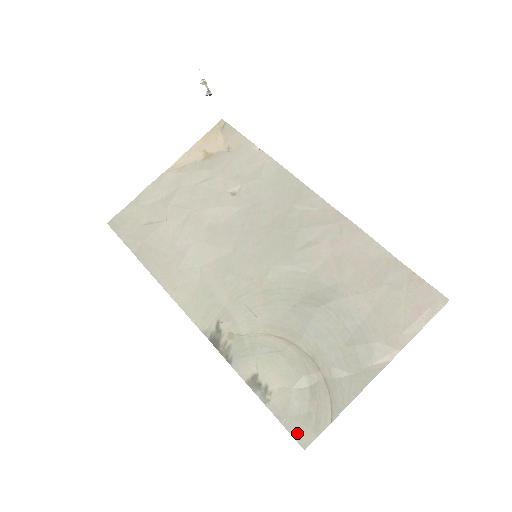
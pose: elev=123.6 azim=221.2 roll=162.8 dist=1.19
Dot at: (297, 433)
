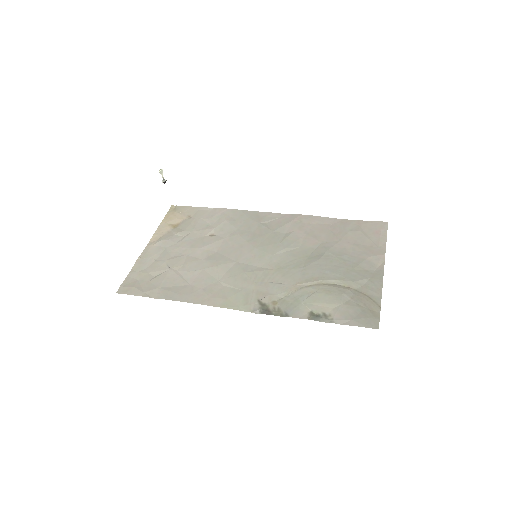
Dot at: (366, 324)
